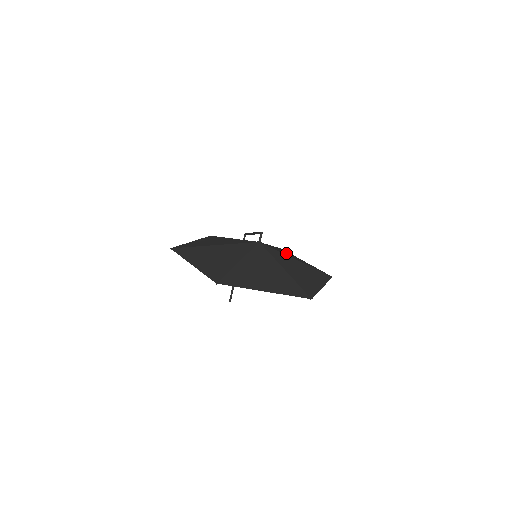
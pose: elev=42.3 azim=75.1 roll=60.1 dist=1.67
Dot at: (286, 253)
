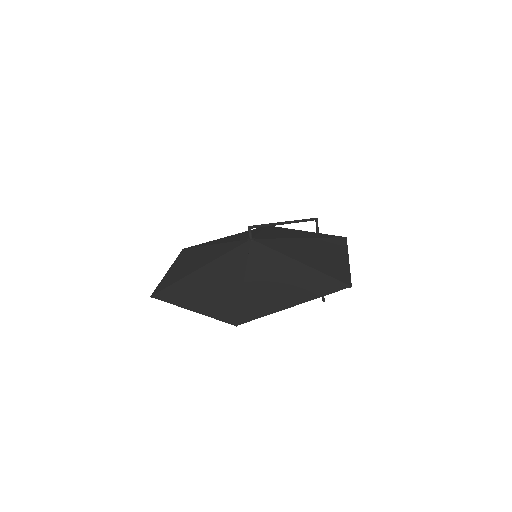
Dot at: (309, 249)
